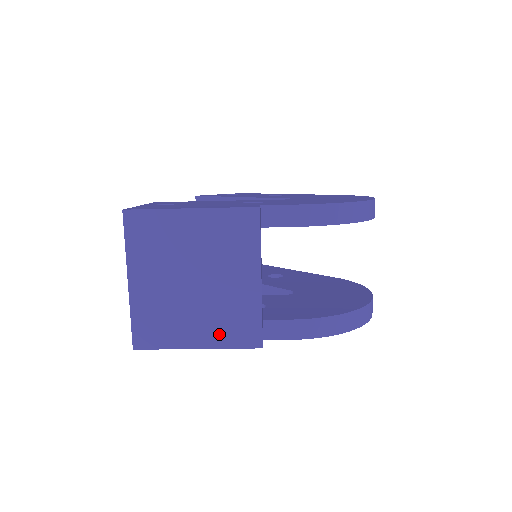
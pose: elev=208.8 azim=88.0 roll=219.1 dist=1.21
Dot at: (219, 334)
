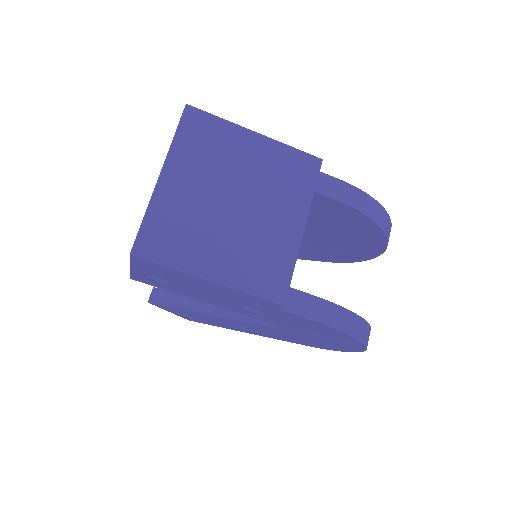
Dot at: (241, 272)
